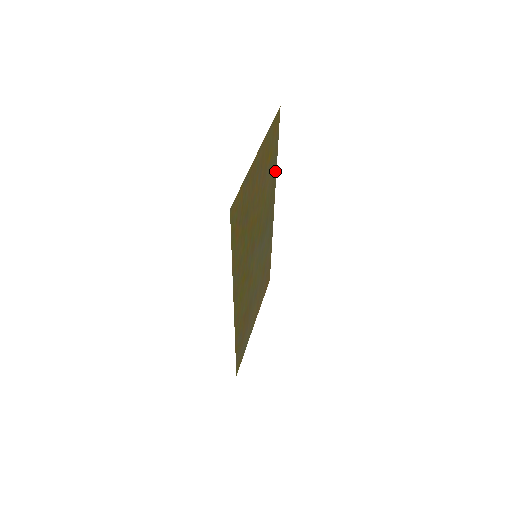
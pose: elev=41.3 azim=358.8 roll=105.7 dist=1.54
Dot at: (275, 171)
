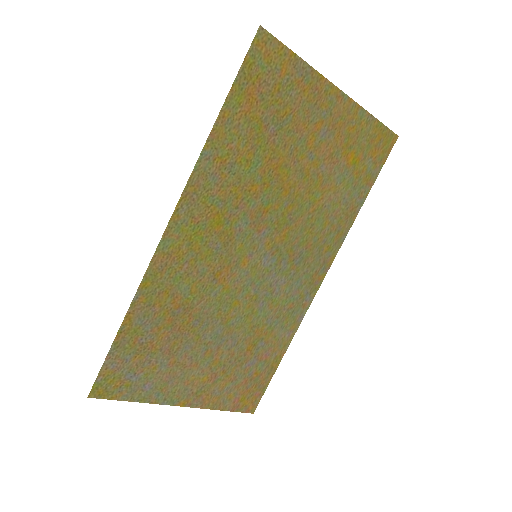
Dot at: (352, 215)
